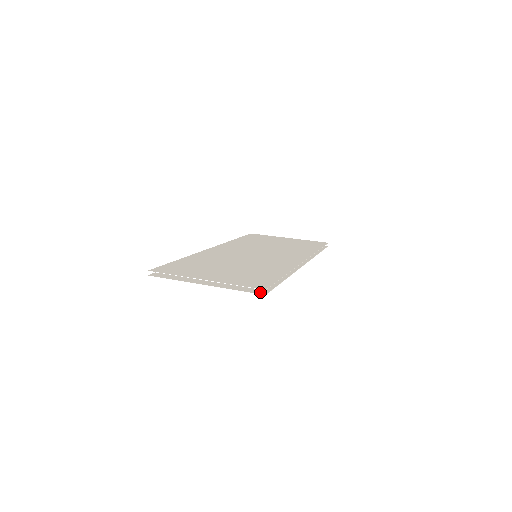
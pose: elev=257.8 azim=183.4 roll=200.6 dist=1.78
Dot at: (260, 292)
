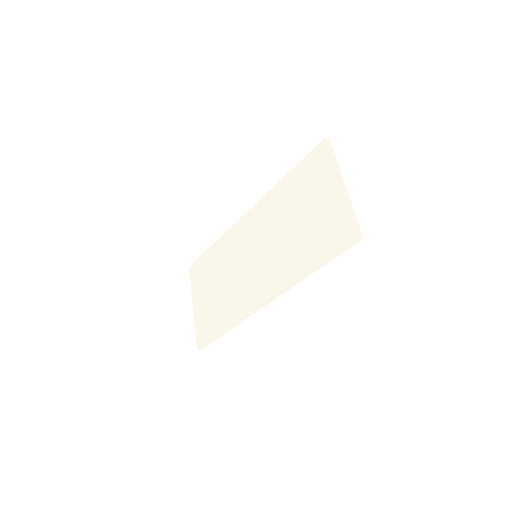
Dot at: occluded
